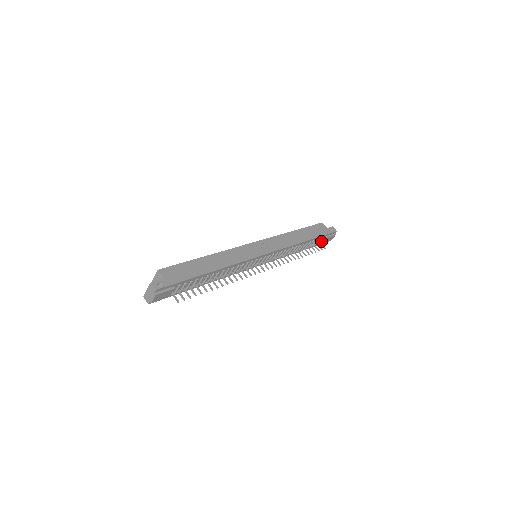
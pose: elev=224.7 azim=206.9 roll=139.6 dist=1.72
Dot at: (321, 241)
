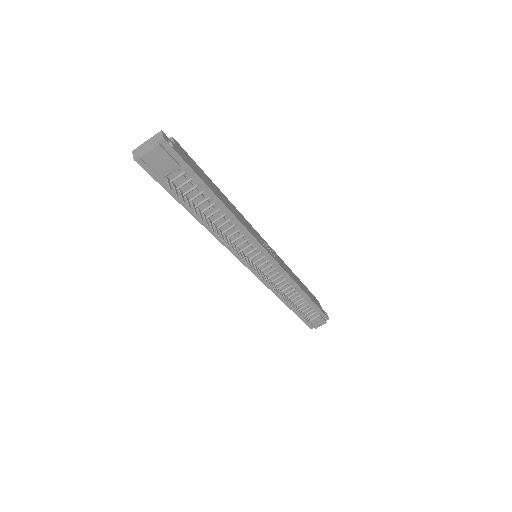
Dot at: (310, 318)
